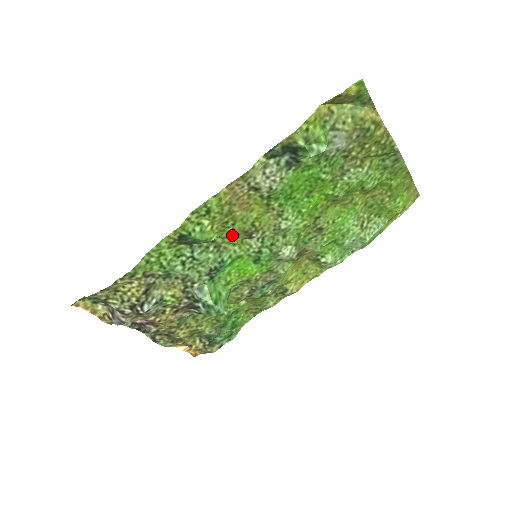
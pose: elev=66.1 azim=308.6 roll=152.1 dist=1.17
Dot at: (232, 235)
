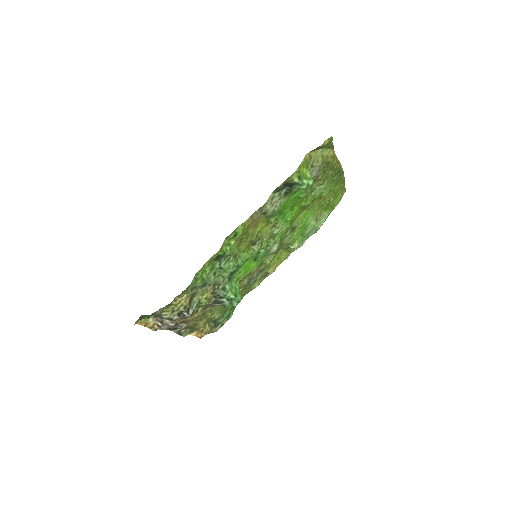
Dot at: (244, 246)
